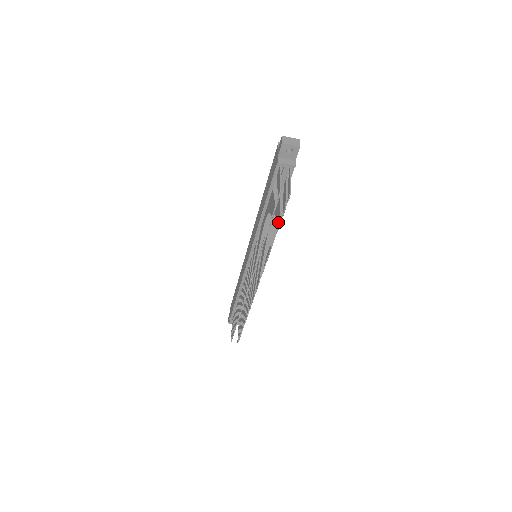
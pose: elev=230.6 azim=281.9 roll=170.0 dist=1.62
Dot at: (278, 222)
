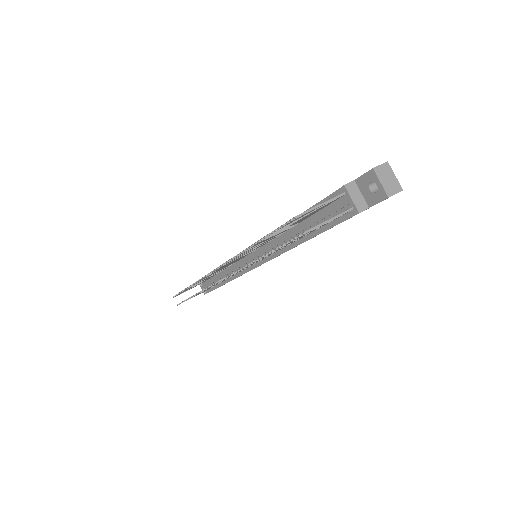
Dot at: occluded
